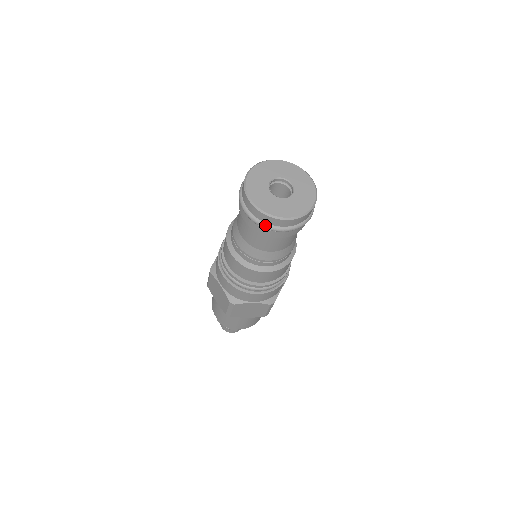
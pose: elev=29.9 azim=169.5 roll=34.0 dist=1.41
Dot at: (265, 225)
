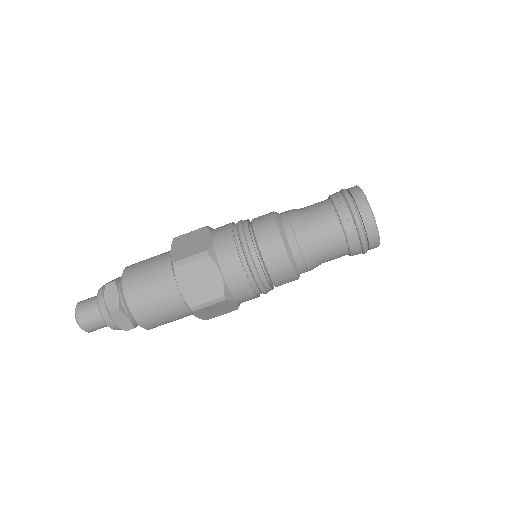
Dot at: (356, 209)
